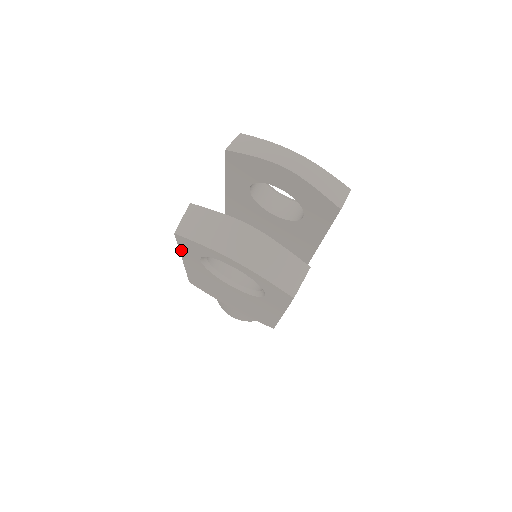
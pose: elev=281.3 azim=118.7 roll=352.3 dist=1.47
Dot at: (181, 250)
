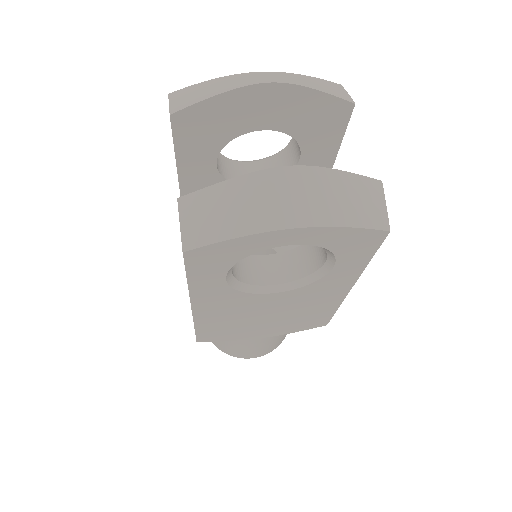
Dot at: (191, 283)
